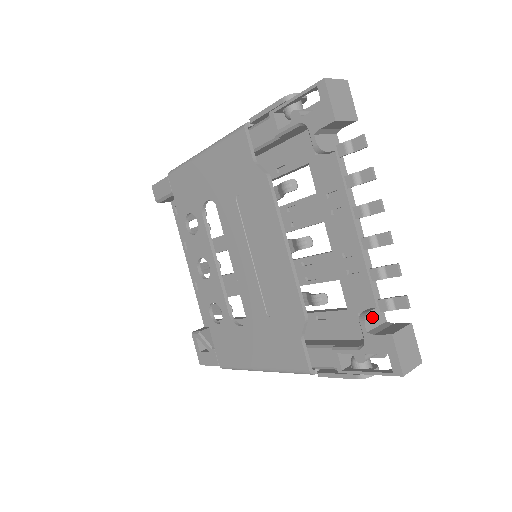
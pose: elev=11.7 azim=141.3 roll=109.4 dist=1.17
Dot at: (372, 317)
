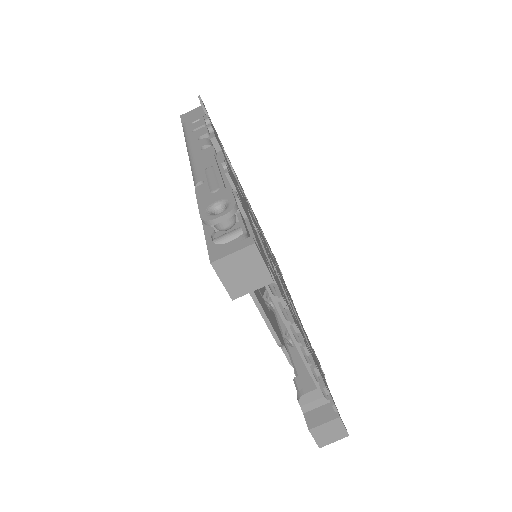
Dot at: (309, 396)
